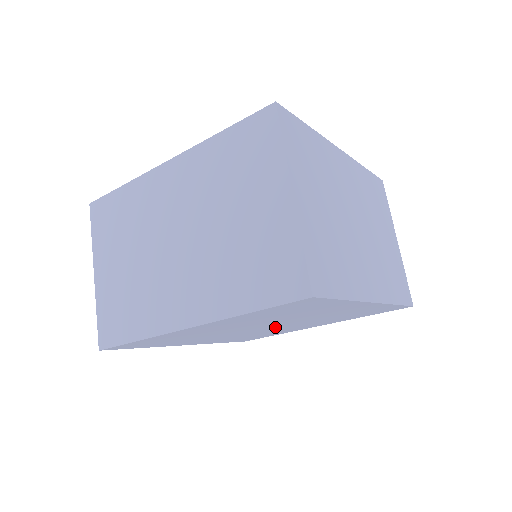
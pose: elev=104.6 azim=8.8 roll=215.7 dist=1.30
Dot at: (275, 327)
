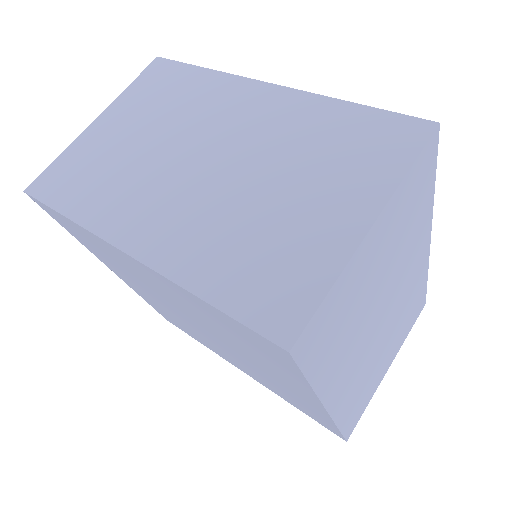
Dot at: occluded
